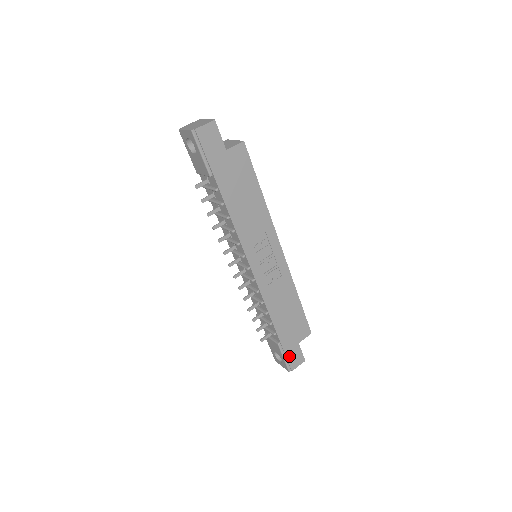
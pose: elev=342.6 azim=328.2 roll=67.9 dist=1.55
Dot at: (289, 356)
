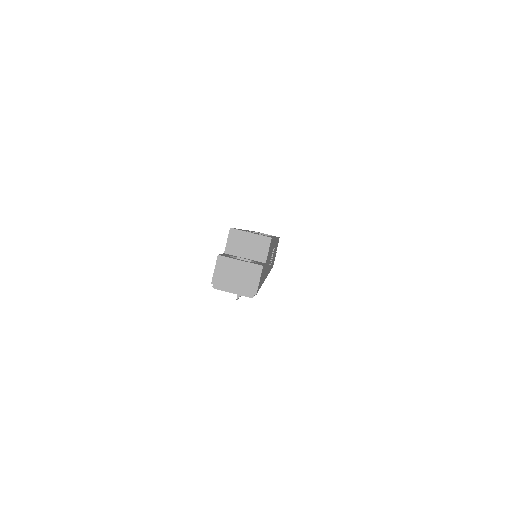
Dot at: occluded
